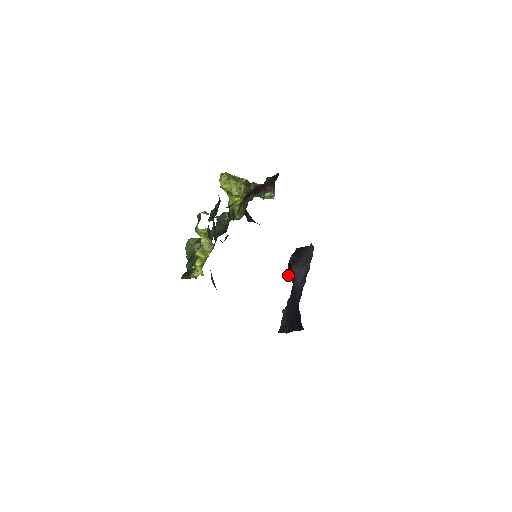
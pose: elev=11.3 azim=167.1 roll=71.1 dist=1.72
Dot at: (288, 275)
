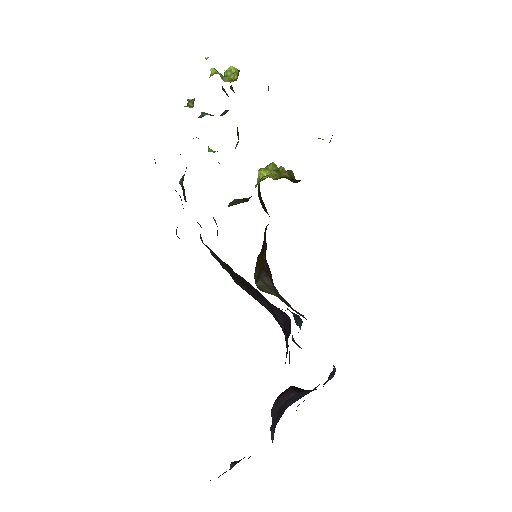
Dot at: (272, 410)
